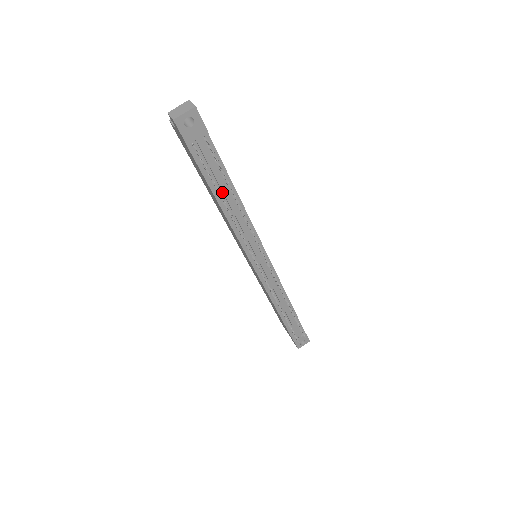
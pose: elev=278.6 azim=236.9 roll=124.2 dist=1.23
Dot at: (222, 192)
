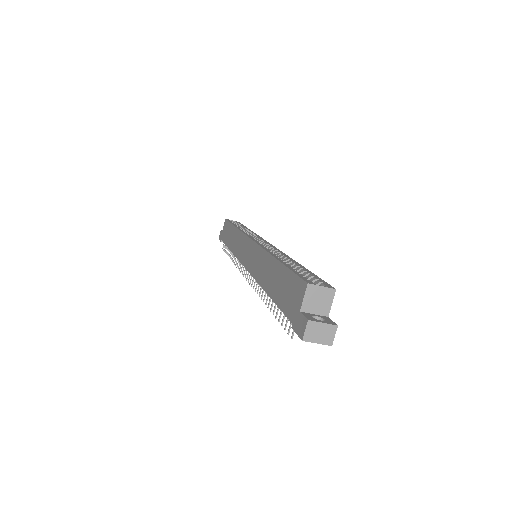
Dot at: occluded
